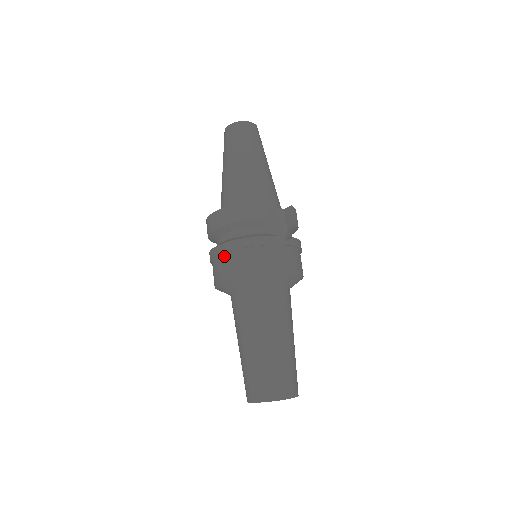
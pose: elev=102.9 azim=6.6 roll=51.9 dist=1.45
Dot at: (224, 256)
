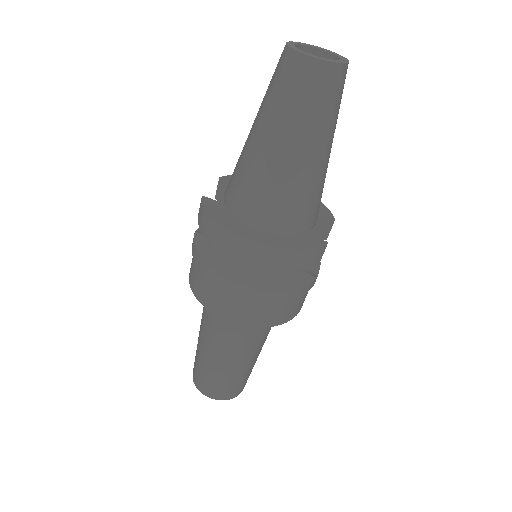
Dot at: (245, 299)
